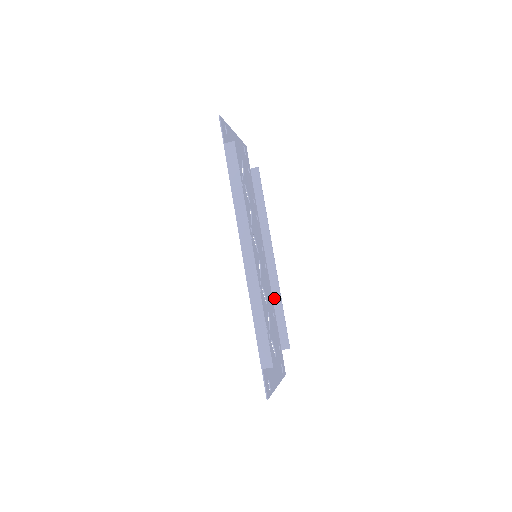
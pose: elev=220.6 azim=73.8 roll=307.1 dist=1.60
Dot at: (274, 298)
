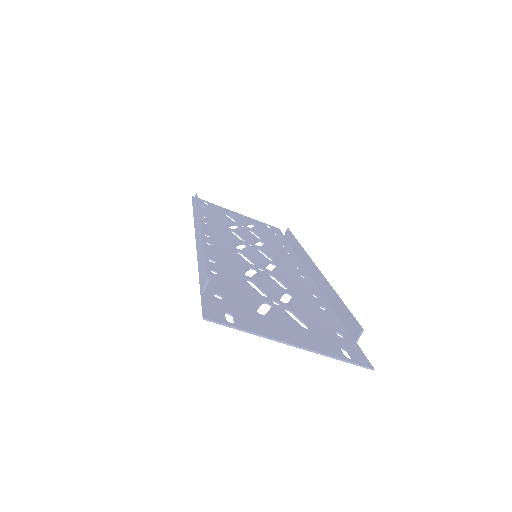
Dot at: (328, 298)
